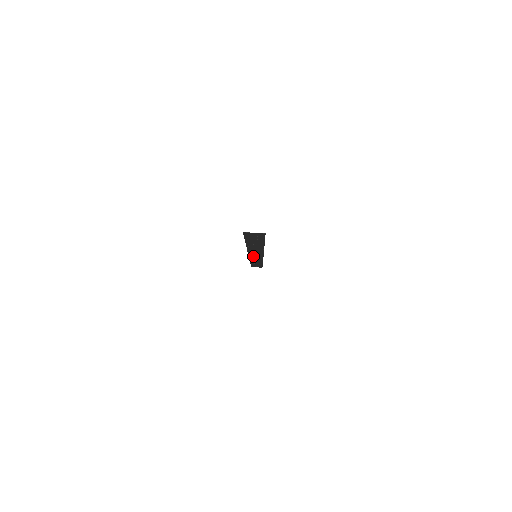
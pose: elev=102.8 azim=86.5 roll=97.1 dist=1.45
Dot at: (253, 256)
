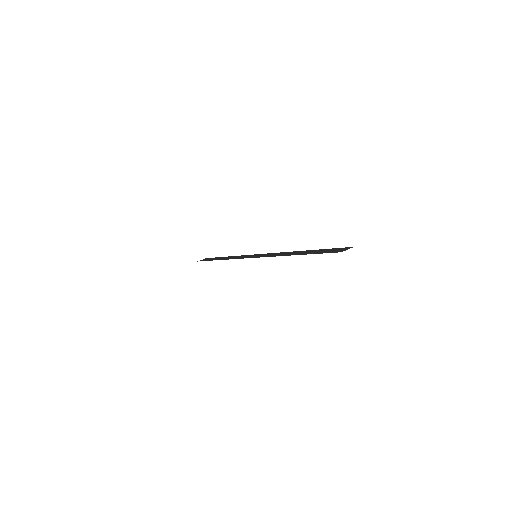
Dot at: (251, 257)
